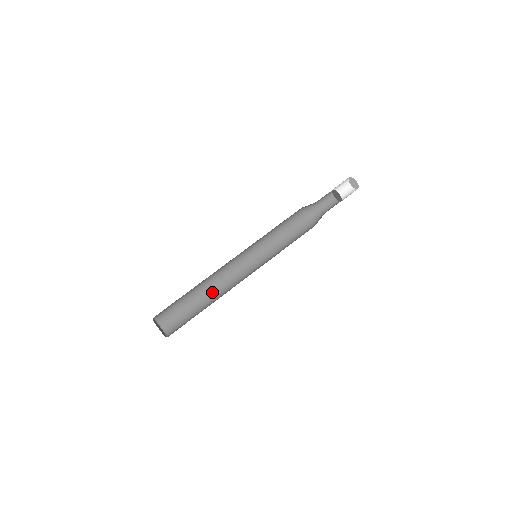
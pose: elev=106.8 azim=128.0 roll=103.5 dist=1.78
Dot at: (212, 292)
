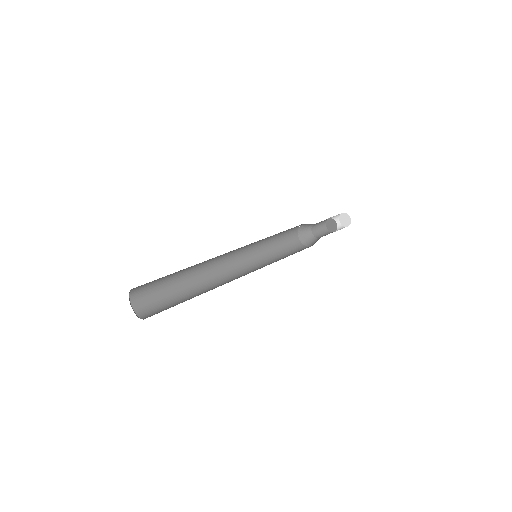
Dot at: (208, 290)
